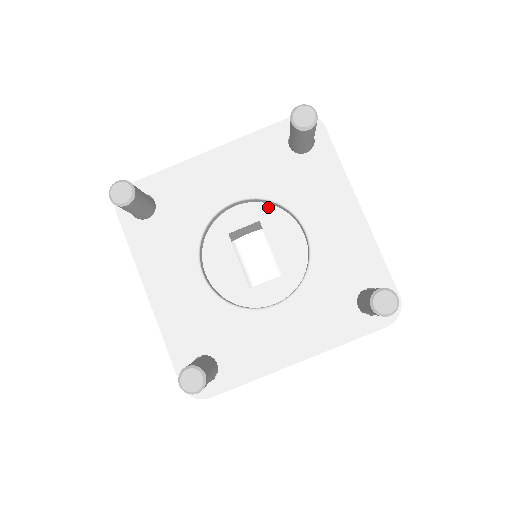
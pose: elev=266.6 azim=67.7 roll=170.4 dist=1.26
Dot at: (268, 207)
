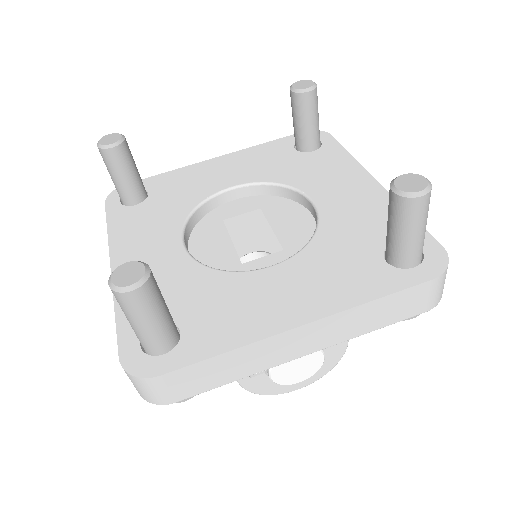
Dot at: (271, 198)
